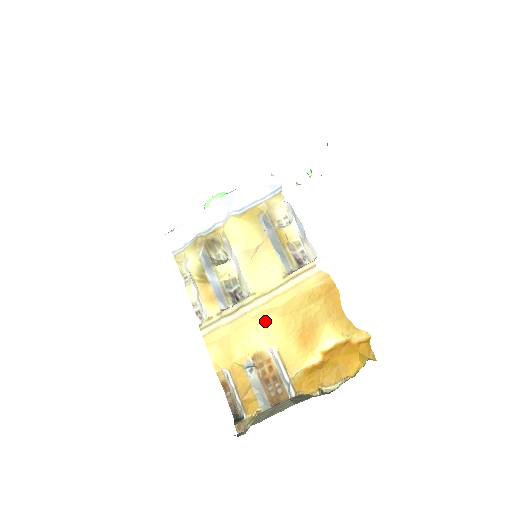
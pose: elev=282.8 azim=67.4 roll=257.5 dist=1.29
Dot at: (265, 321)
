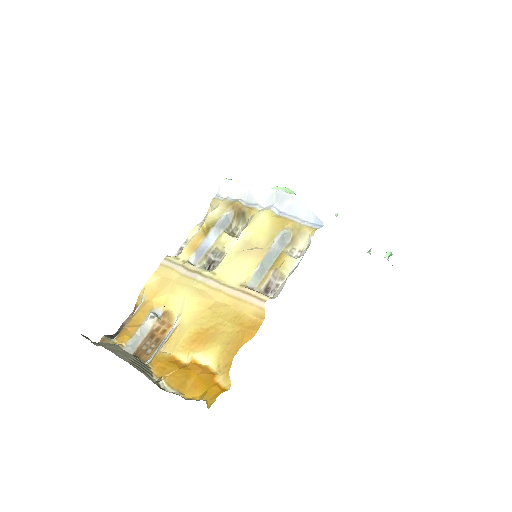
Dot at: (196, 298)
